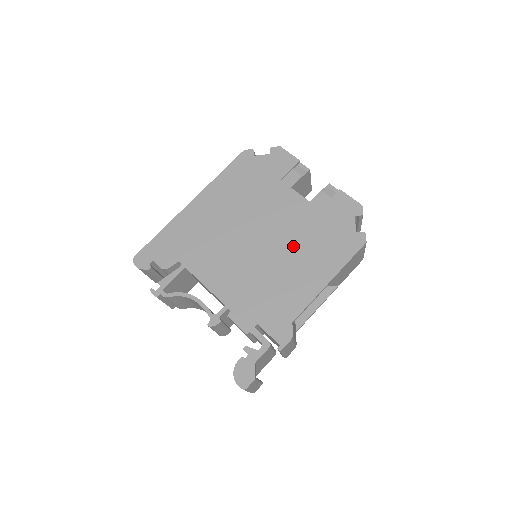
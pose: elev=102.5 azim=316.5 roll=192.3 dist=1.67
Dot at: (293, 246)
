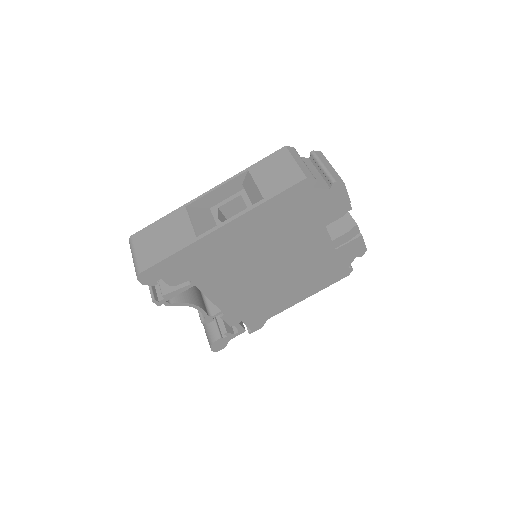
Dot at: (297, 275)
